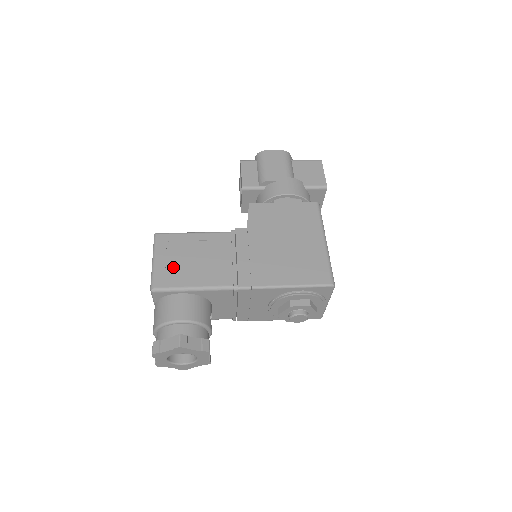
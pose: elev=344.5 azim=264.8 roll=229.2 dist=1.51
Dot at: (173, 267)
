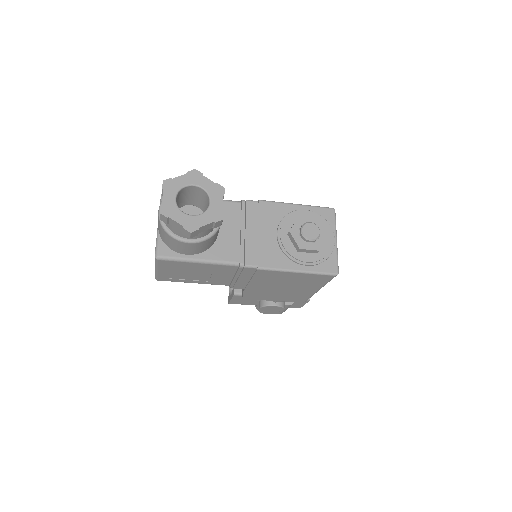
Dot at: occluded
